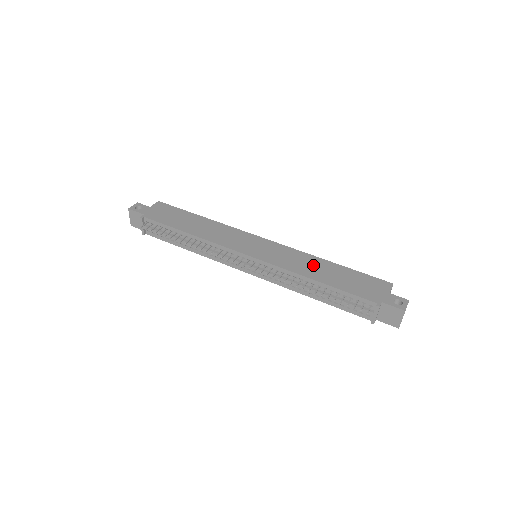
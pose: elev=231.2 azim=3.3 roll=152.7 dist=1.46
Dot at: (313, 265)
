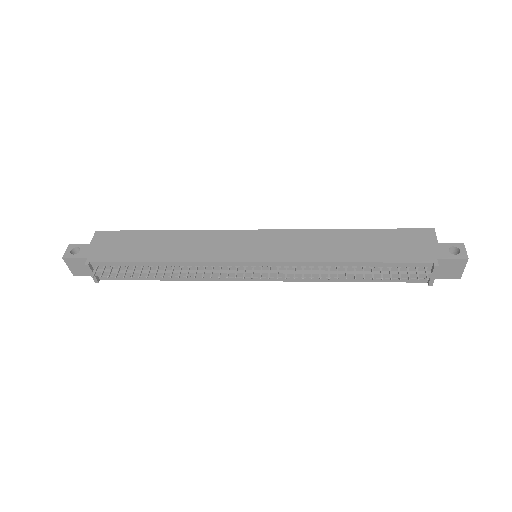
Dot at: (333, 242)
